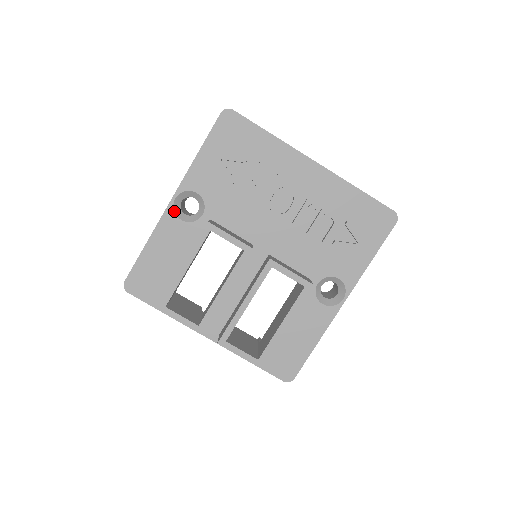
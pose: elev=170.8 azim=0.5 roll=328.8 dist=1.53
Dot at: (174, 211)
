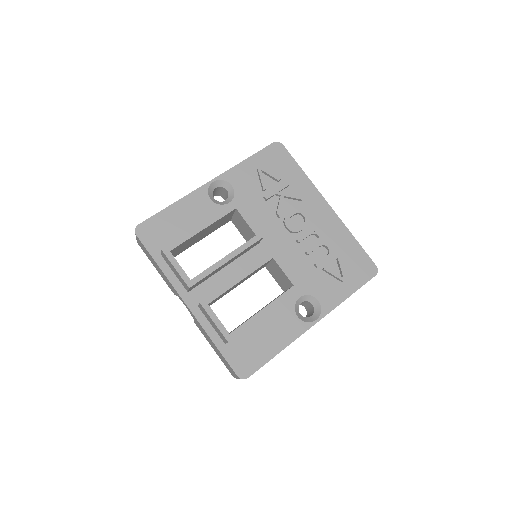
Dot at: (208, 190)
